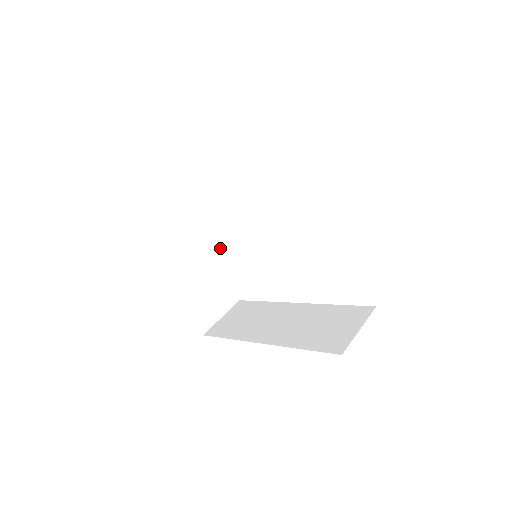
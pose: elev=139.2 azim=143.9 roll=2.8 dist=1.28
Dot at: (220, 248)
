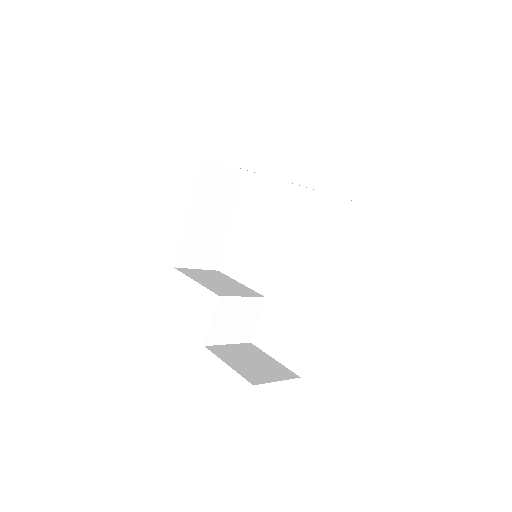
Dot at: (239, 293)
